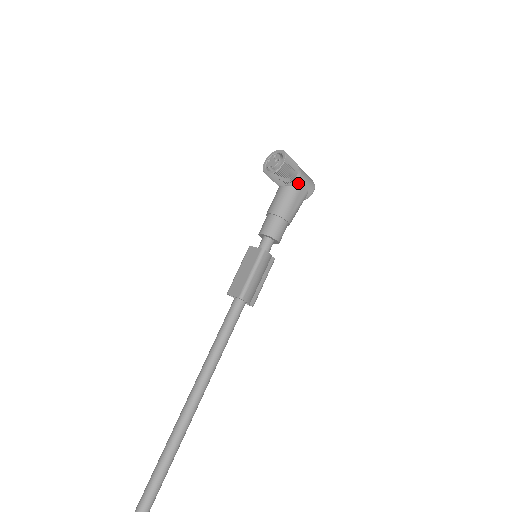
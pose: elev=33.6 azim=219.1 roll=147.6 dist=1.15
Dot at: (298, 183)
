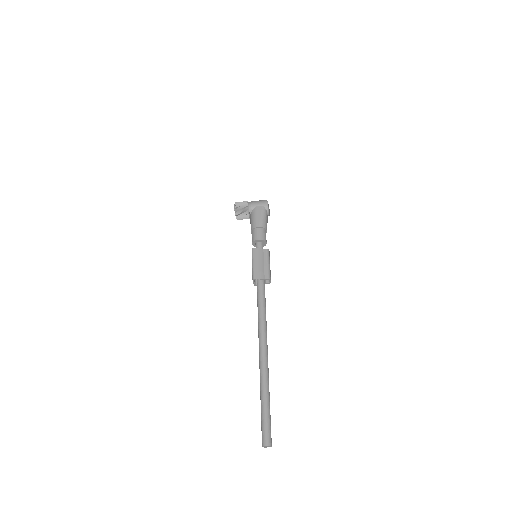
Dot at: (253, 208)
